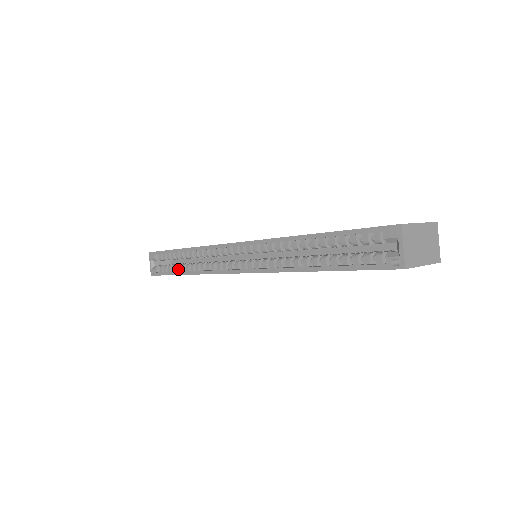
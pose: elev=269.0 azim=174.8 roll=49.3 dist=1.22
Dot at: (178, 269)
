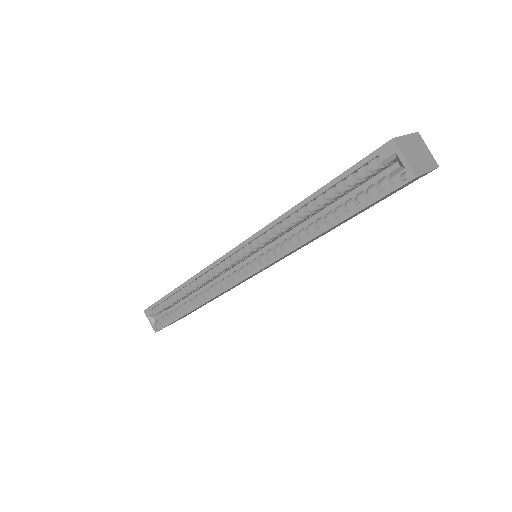
Dot at: (182, 310)
